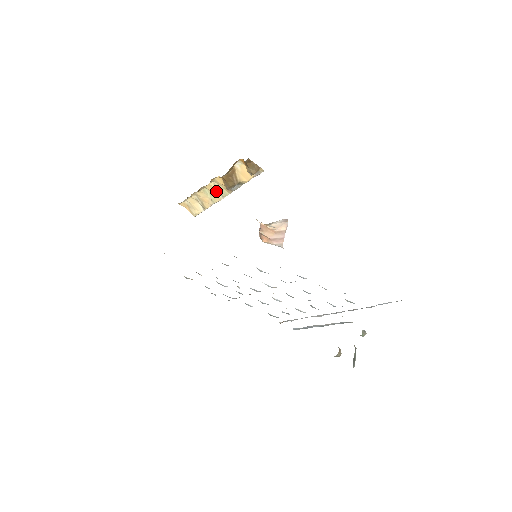
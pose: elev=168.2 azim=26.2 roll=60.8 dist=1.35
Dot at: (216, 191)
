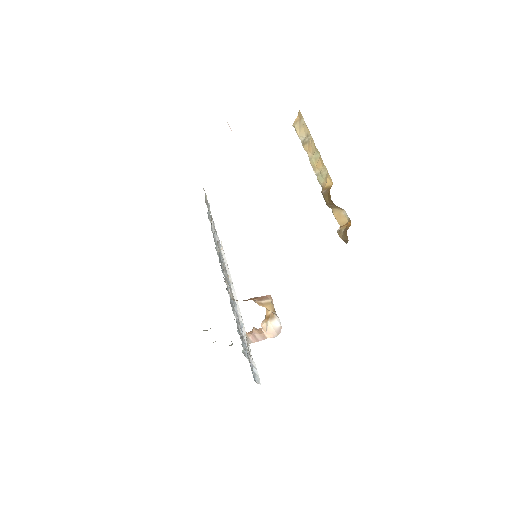
Dot at: (320, 168)
